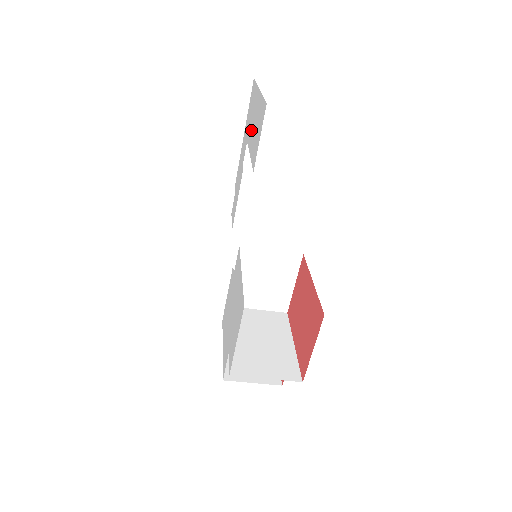
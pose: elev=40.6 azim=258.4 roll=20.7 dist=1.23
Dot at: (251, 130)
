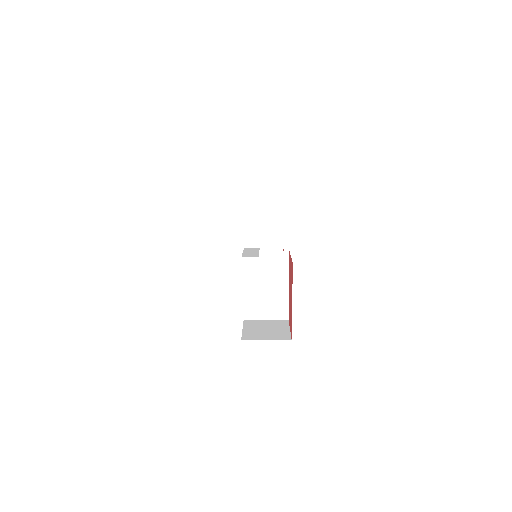
Dot at: occluded
